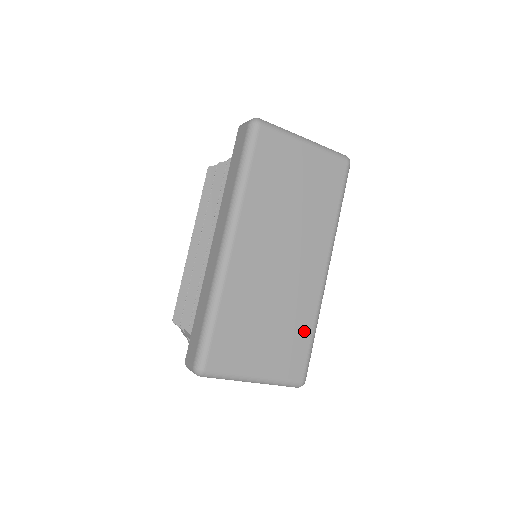
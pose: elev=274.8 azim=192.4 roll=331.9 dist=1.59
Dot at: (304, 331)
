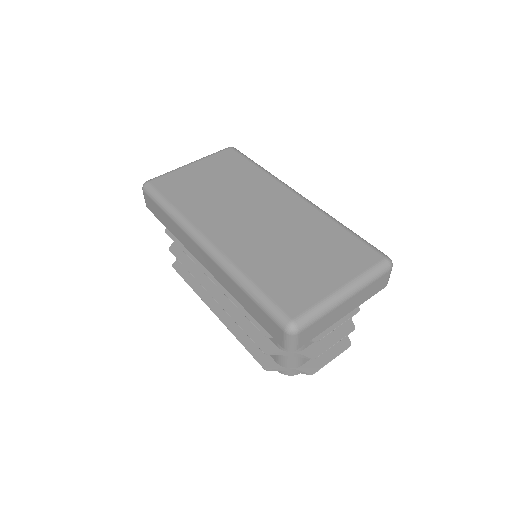
Dot at: (336, 233)
